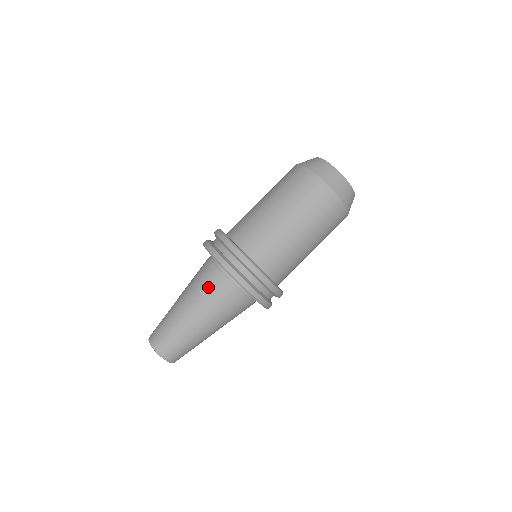
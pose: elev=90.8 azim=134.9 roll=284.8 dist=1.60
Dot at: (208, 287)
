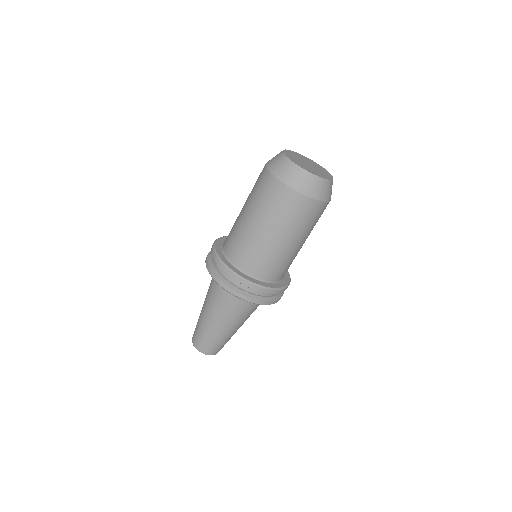
Dot at: (211, 288)
